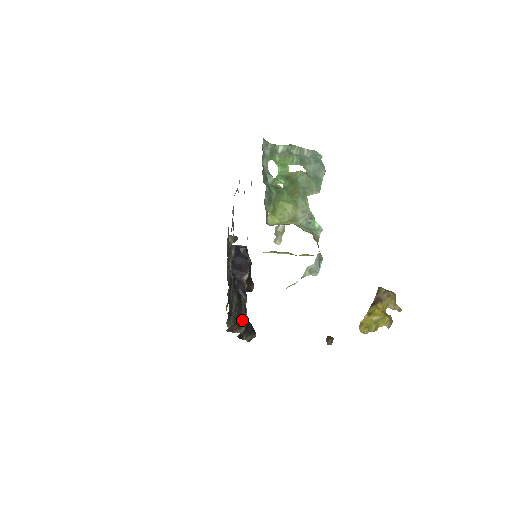
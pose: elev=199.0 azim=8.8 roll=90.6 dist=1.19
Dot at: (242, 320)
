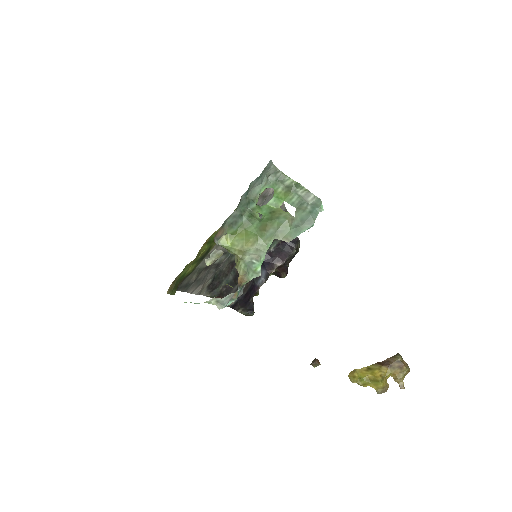
Dot at: occluded
